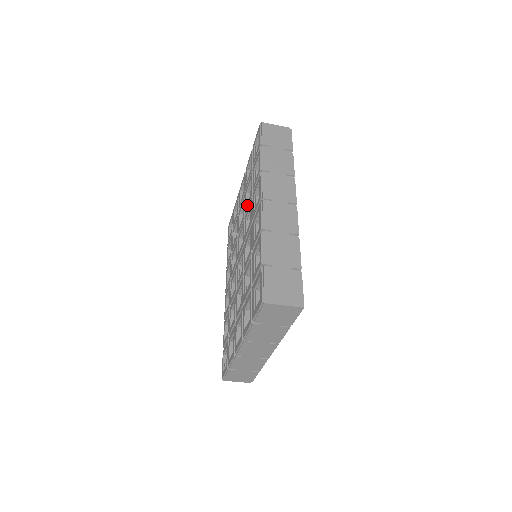
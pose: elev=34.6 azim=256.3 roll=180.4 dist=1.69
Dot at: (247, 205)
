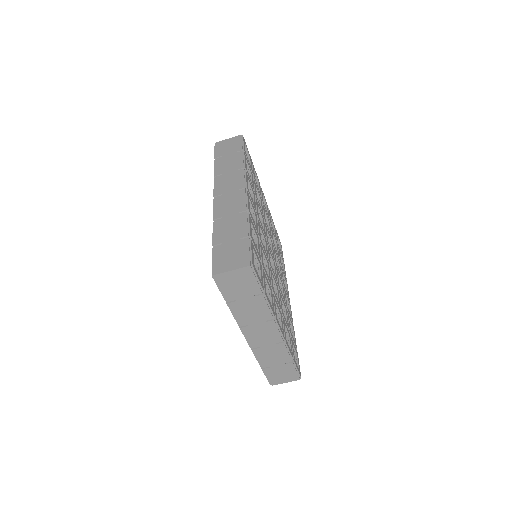
Dot at: occluded
